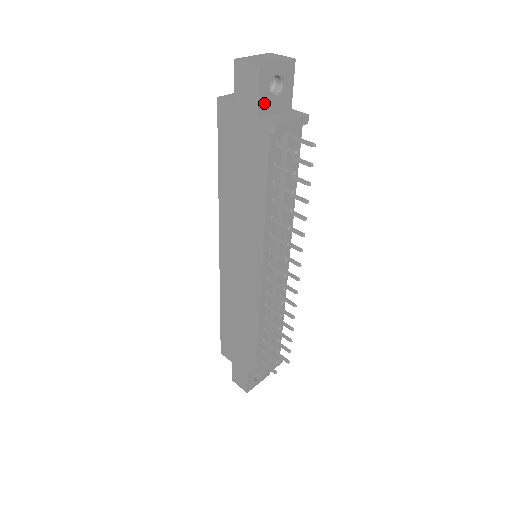
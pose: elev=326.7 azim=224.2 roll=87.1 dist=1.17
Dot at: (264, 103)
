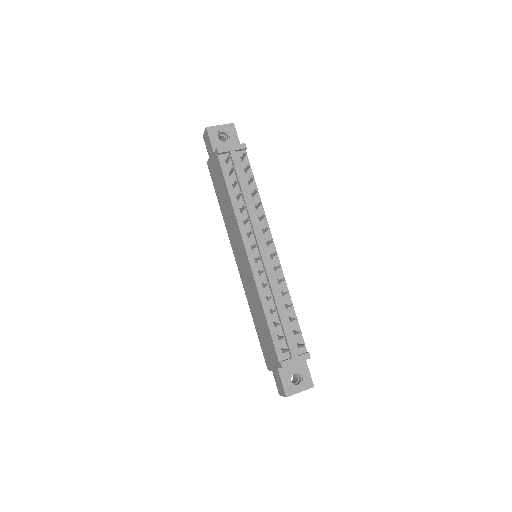
Dot at: (216, 145)
